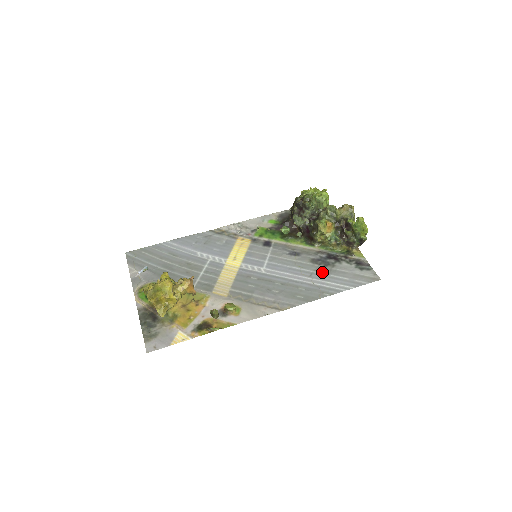
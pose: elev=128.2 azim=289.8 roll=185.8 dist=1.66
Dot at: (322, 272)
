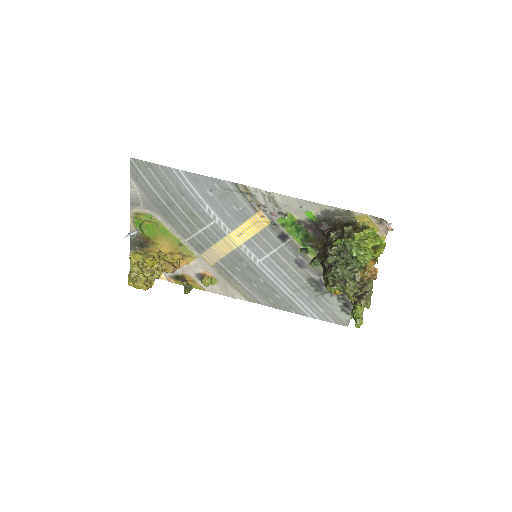
Dot at: (307, 294)
